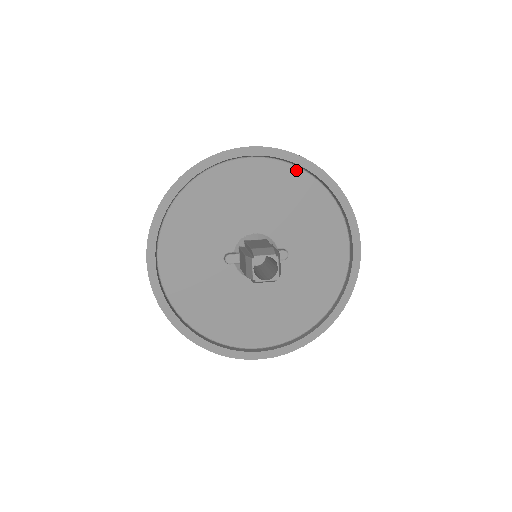
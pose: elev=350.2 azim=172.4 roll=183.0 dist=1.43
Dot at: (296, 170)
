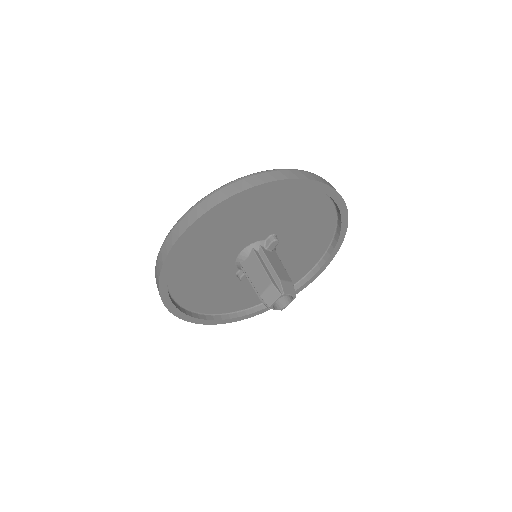
Dot at: occluded
